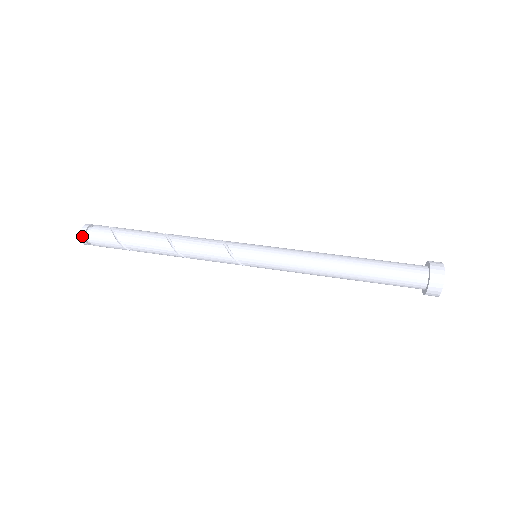
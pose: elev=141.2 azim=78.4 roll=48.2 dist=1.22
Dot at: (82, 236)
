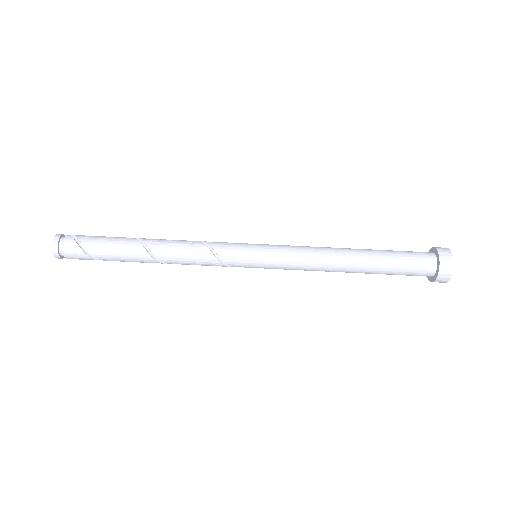
Dot at: (59, 258)
